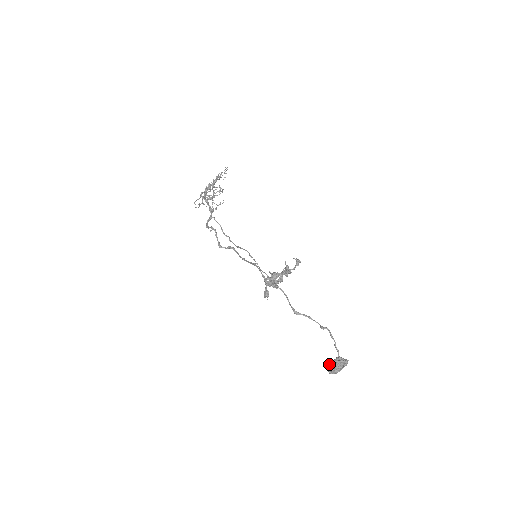
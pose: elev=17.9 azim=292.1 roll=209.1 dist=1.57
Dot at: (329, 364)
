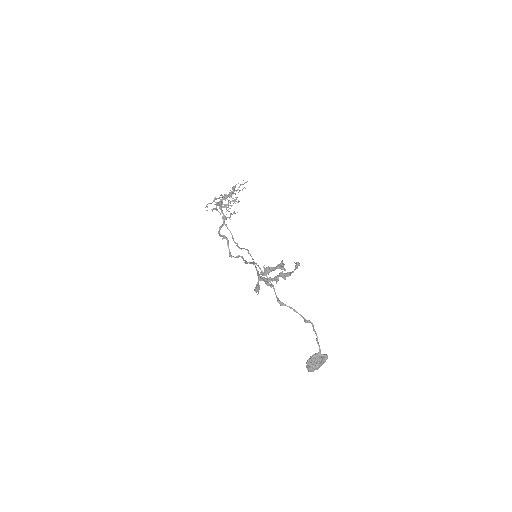
Dot at: occluded
